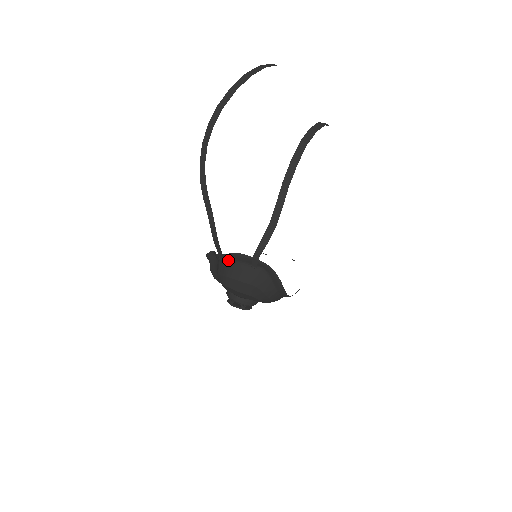
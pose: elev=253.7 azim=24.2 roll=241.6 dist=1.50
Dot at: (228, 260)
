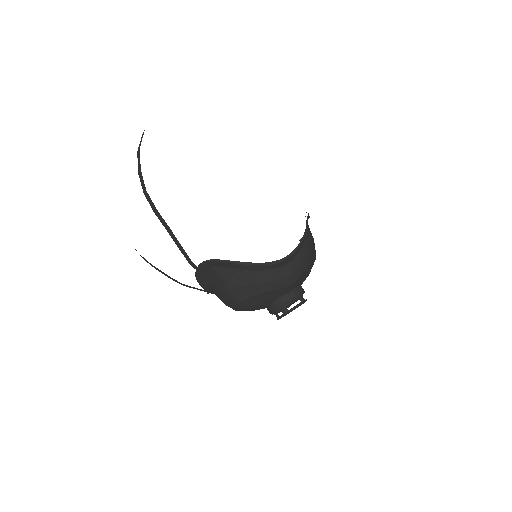
Dot at: (208, 289)
